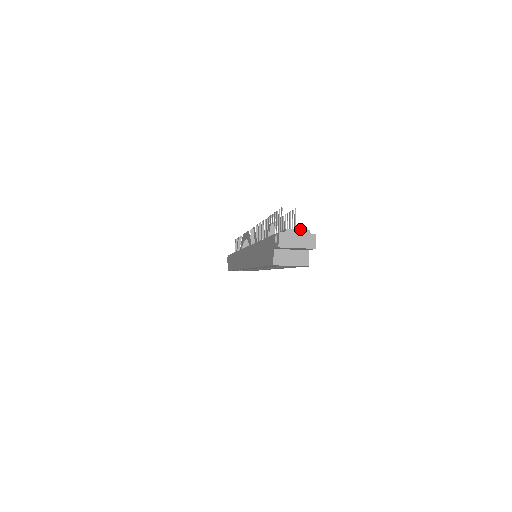
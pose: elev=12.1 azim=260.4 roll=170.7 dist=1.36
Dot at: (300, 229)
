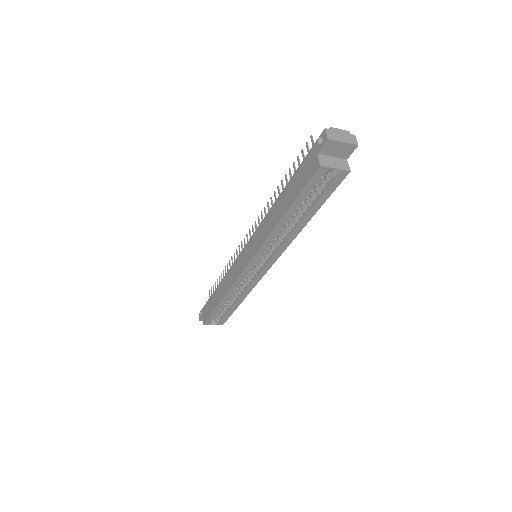
Dot at: (341, 129)
